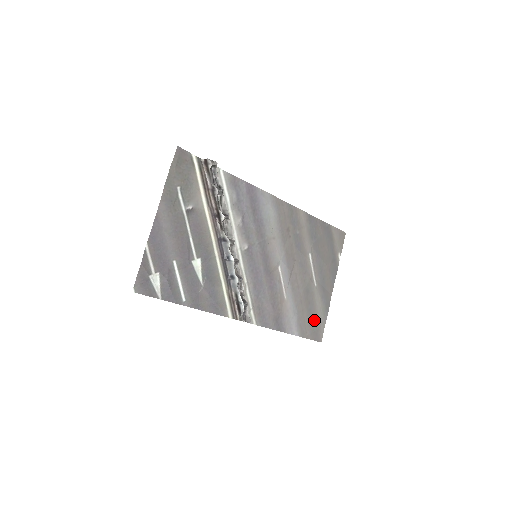
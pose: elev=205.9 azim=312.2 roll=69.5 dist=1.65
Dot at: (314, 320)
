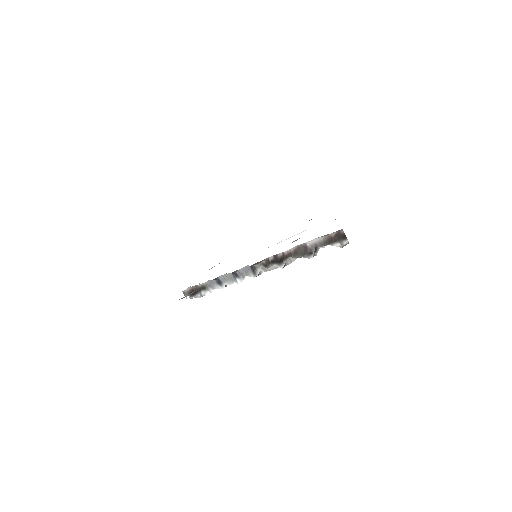
Dot at: occluded
